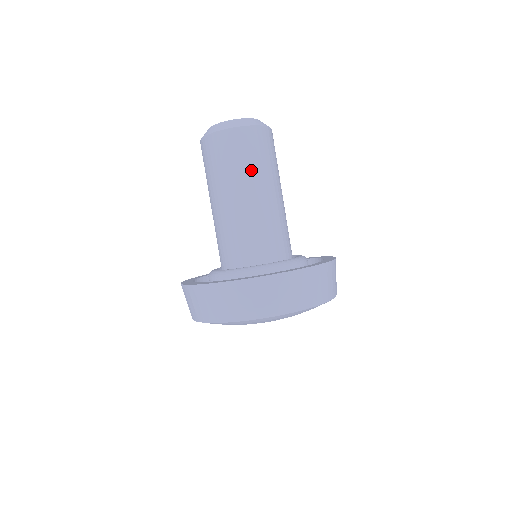
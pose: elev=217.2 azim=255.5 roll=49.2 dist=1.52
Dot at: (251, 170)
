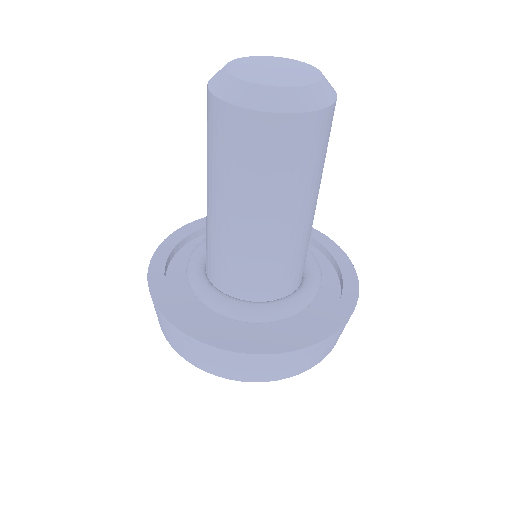
Dot at: (296, 183)
